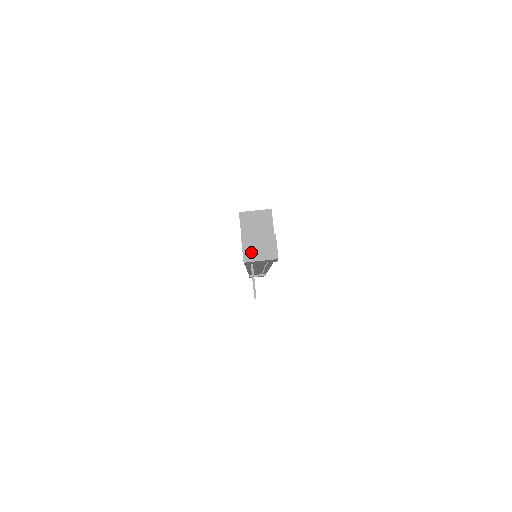
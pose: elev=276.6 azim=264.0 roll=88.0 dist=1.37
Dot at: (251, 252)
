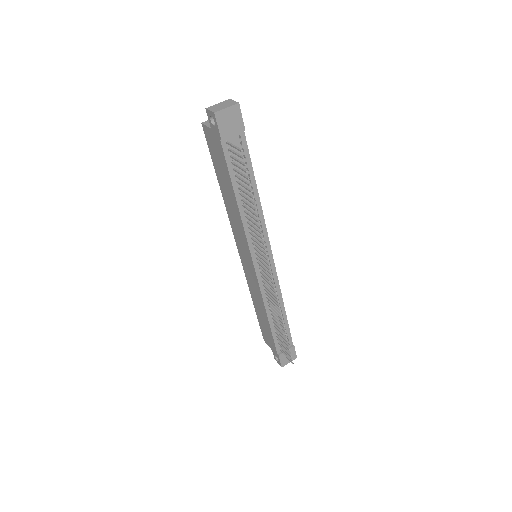
Dot at: (217, 109)
